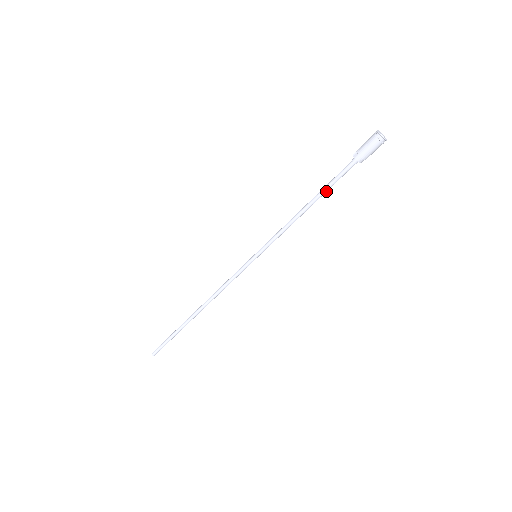
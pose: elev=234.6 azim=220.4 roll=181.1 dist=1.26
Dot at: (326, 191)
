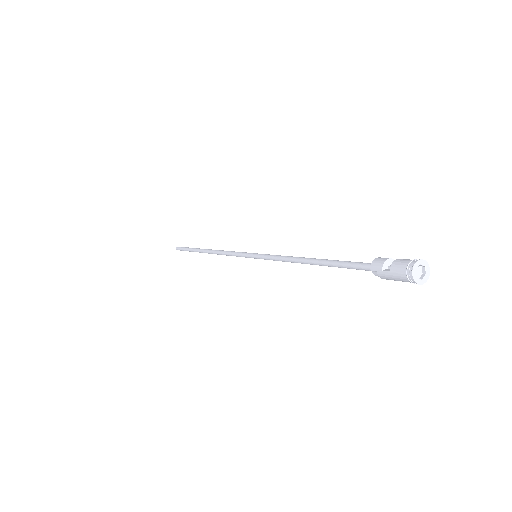
Dot at: (334, 265)
